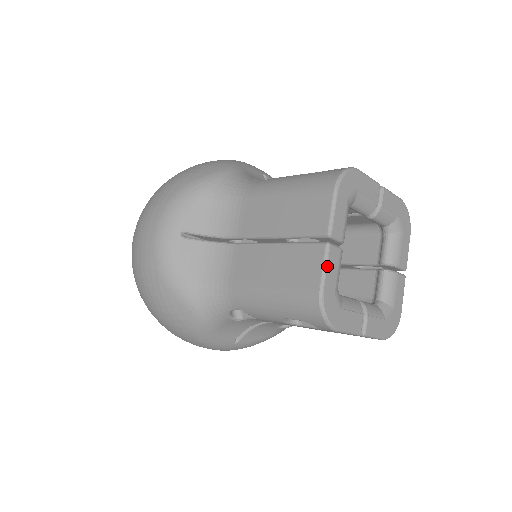
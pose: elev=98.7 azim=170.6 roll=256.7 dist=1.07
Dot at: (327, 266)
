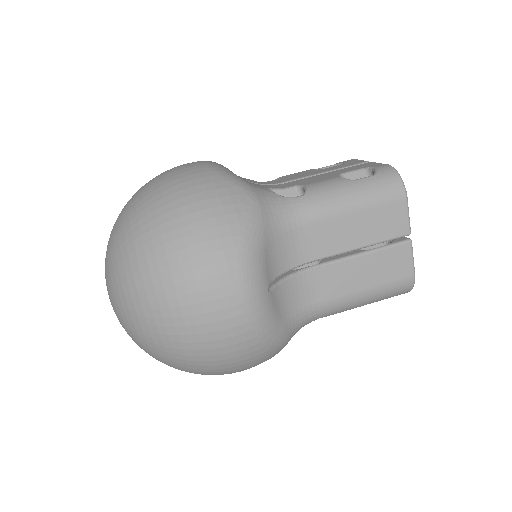
Dot at: occluded
